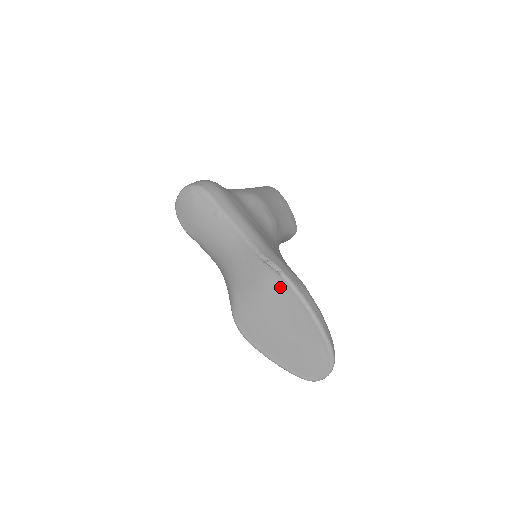
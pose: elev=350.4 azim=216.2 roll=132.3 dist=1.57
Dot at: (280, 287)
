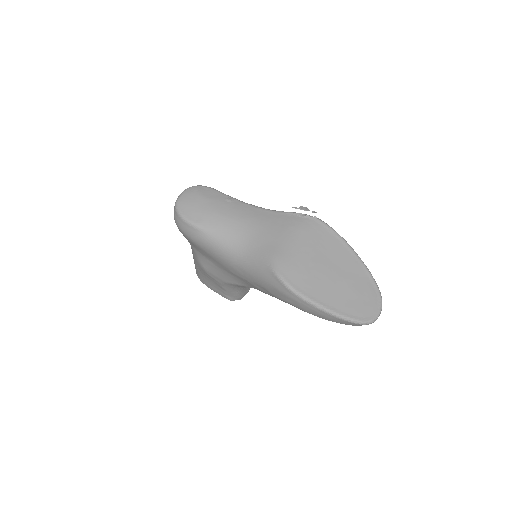
Dot at: (318, 228)
